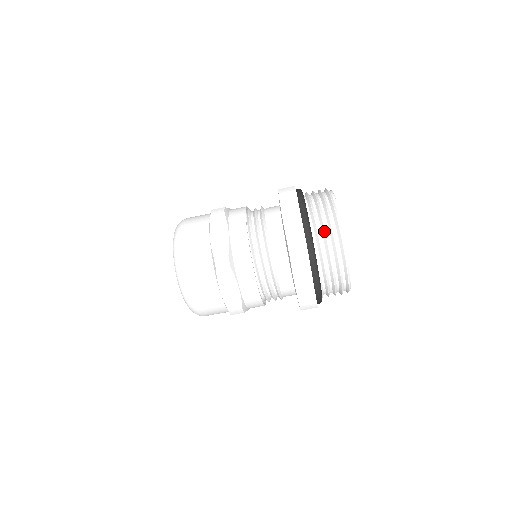
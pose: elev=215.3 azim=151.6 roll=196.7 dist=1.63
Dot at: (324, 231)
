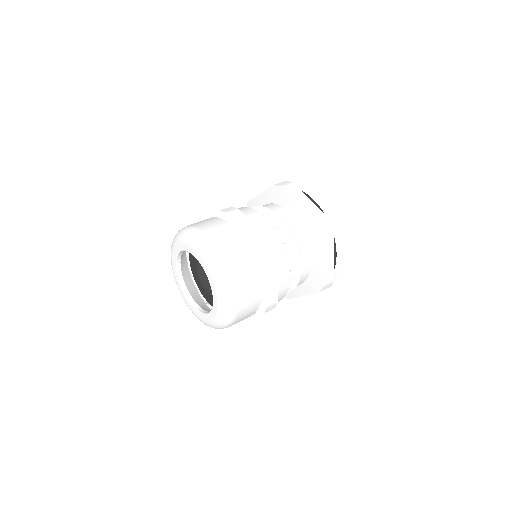
Dot at: occluded
